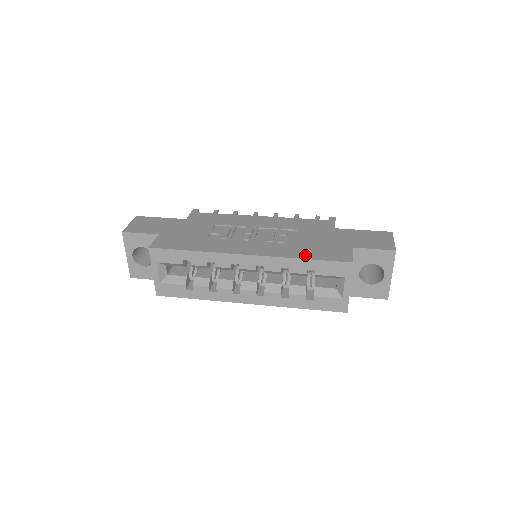
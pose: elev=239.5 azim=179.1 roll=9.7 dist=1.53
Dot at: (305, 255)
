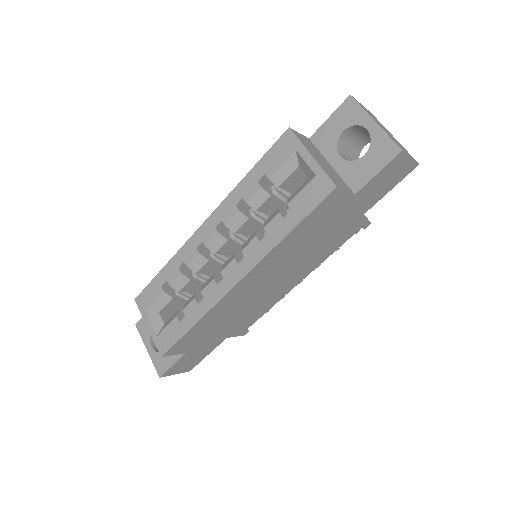
Dot at: occluded
